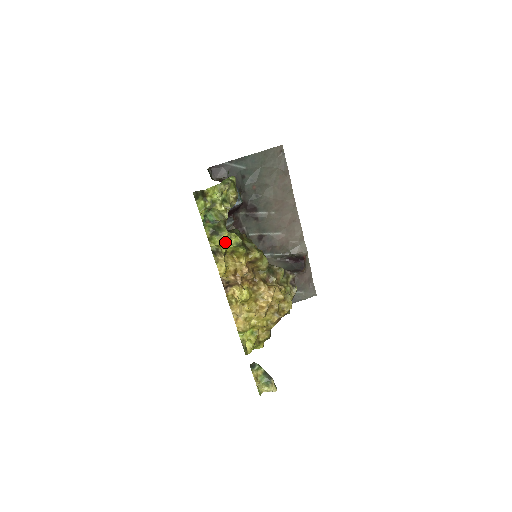
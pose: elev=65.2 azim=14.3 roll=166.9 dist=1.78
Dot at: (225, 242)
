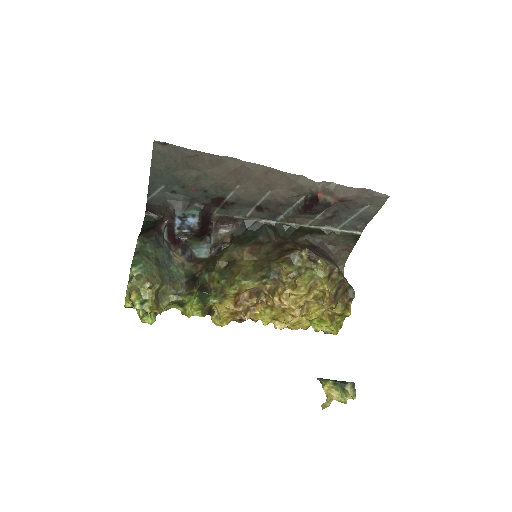
Dot at: (192, 312)
